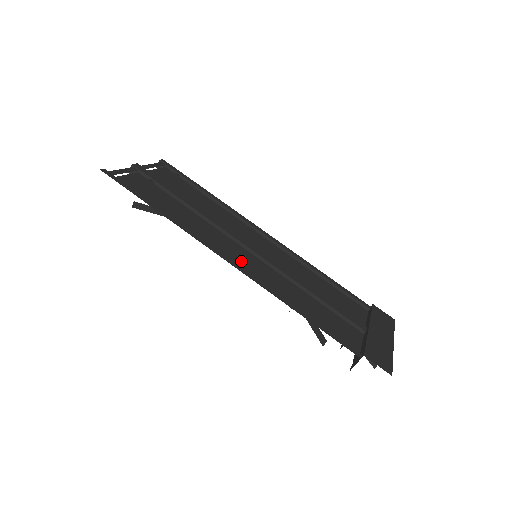
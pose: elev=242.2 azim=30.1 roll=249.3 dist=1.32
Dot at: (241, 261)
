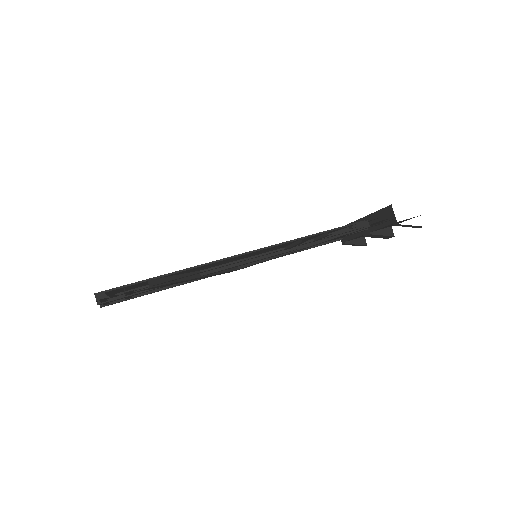
Dot at: occluded
